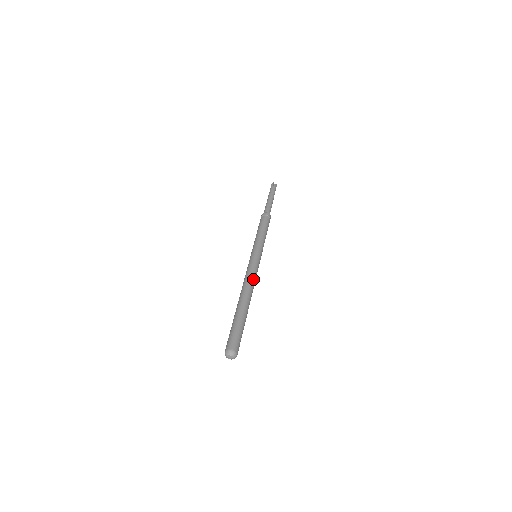
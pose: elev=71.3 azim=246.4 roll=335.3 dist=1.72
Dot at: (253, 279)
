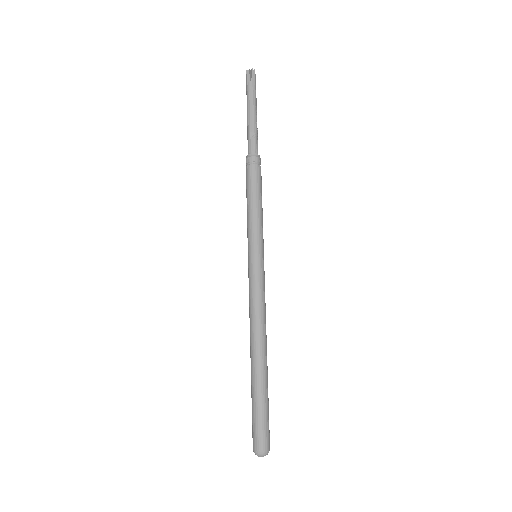
Dot at: (257, 312)
